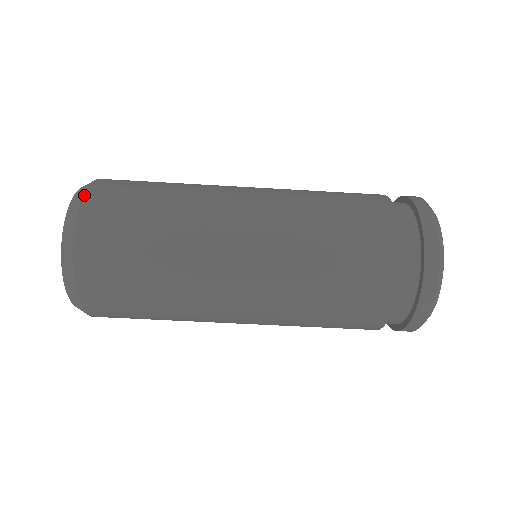
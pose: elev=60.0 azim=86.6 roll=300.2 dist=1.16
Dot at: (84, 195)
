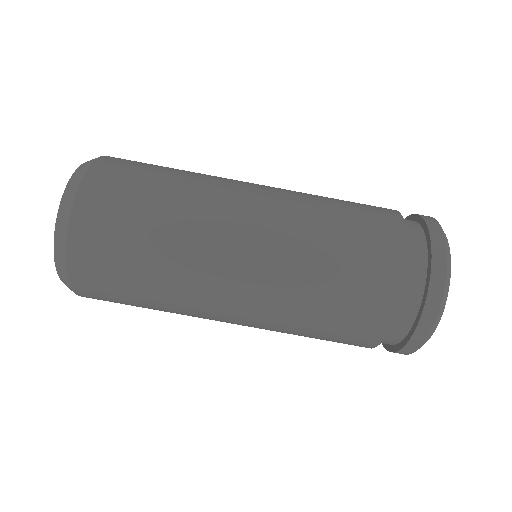
Dot at: occluded
